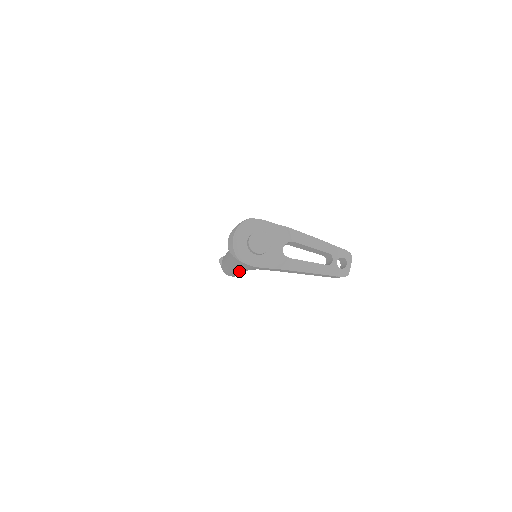
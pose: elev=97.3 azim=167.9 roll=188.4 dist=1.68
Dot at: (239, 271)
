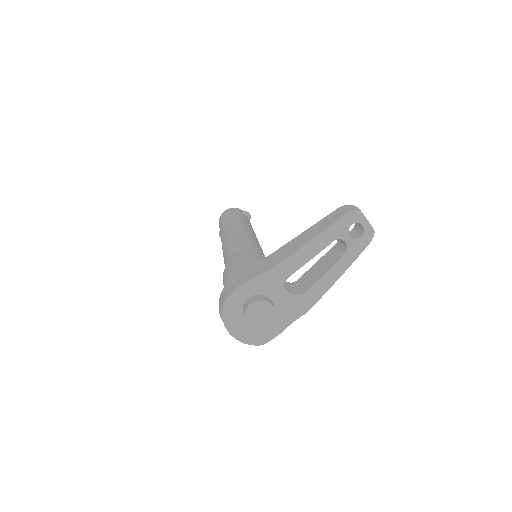
Dot at: occluded
